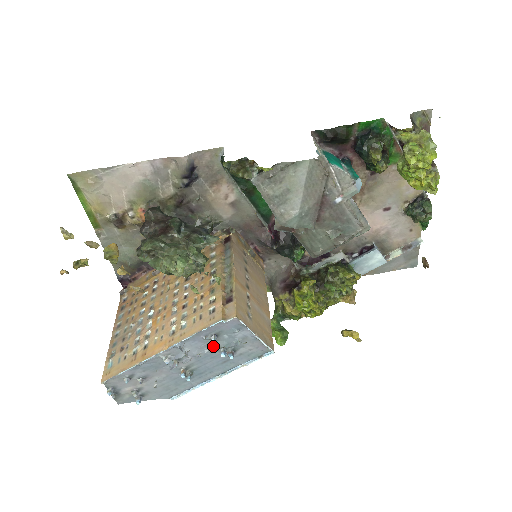
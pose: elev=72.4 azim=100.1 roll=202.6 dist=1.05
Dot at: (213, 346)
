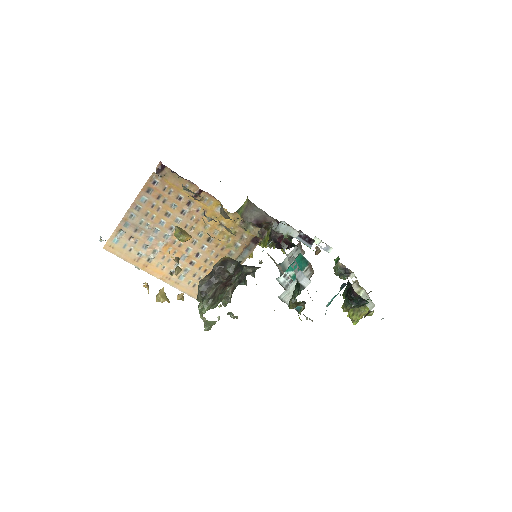
Dot at: occluded
